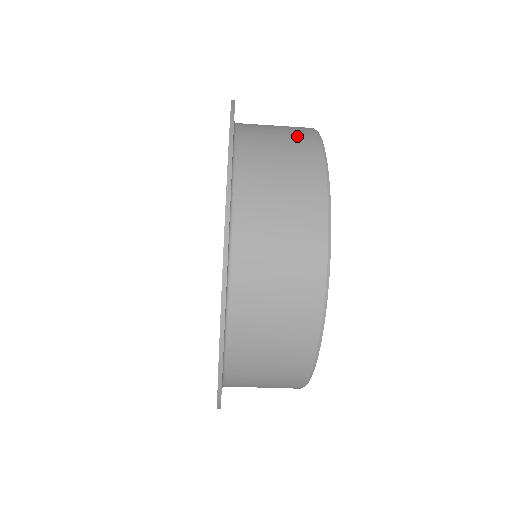
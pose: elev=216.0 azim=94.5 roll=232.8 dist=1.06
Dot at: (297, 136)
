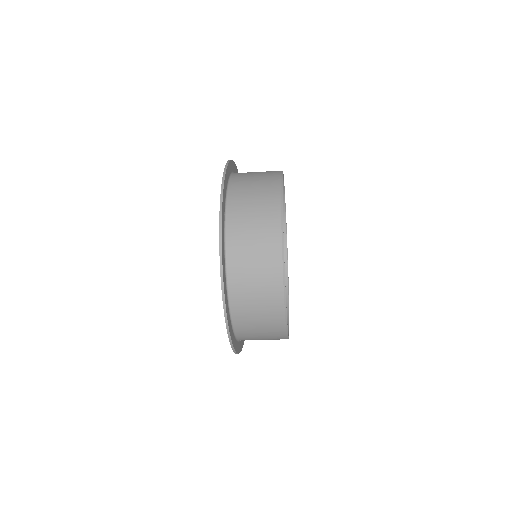
Dot at: (266, 222)
